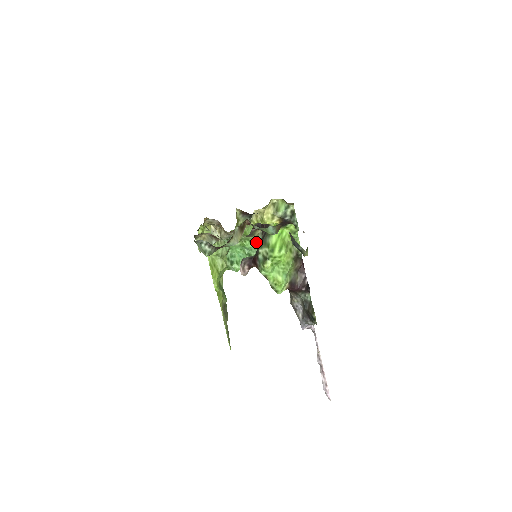
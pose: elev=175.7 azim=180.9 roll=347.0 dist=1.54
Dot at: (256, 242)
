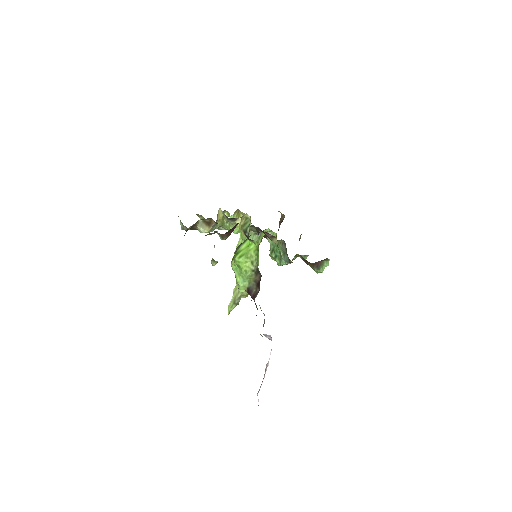
Dot at: (280, 248)
